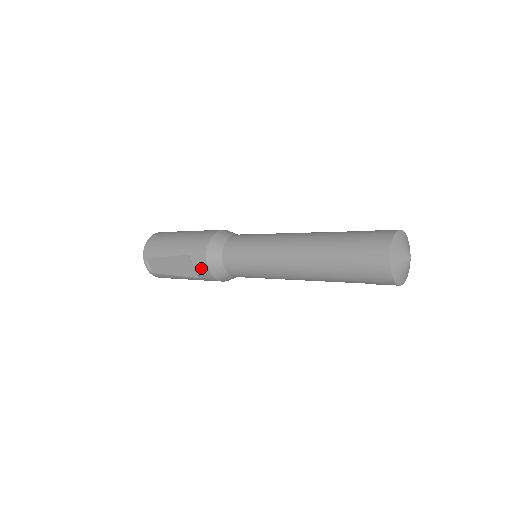
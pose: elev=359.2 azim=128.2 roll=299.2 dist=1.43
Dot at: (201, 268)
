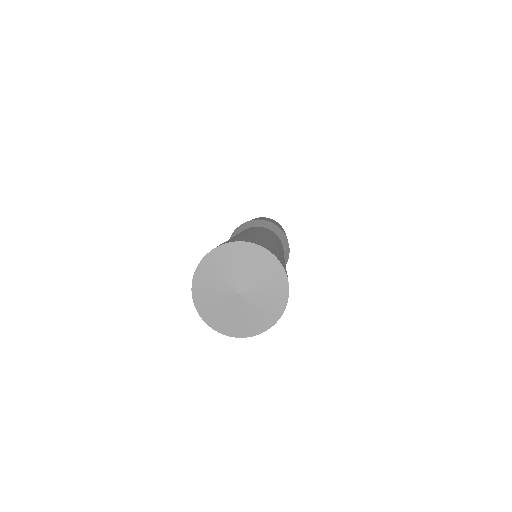
Dot at: occluded
